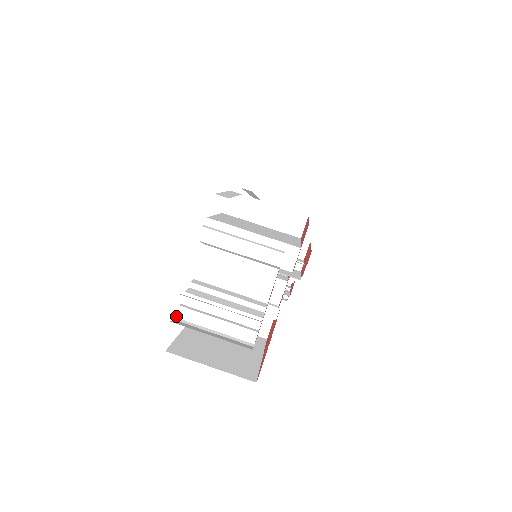
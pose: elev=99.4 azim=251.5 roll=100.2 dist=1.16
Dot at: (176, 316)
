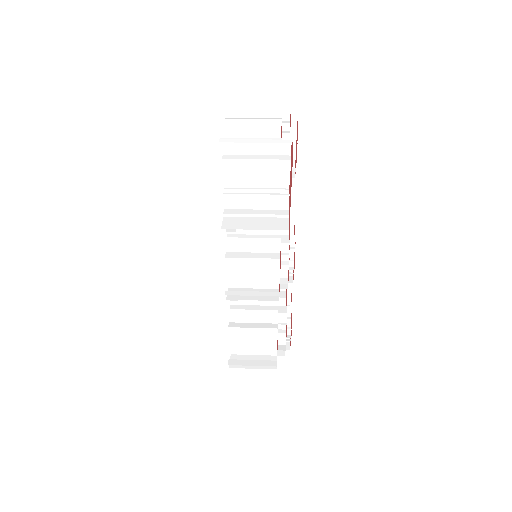
Dot at: occluded
